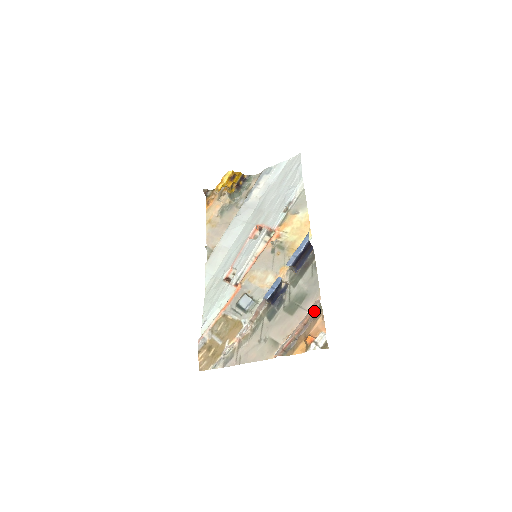
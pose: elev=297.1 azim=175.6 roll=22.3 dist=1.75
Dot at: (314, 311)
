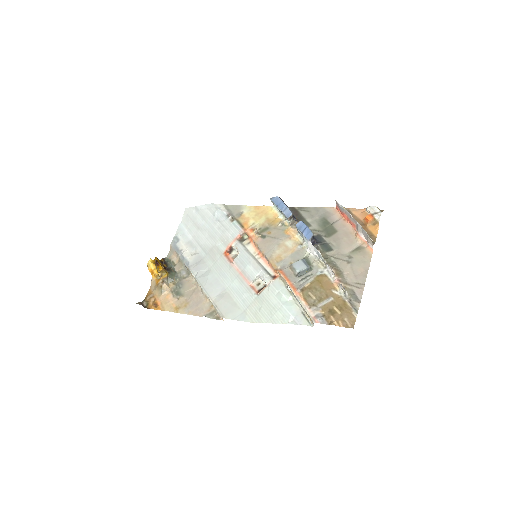
Dot at: (343, 212)
